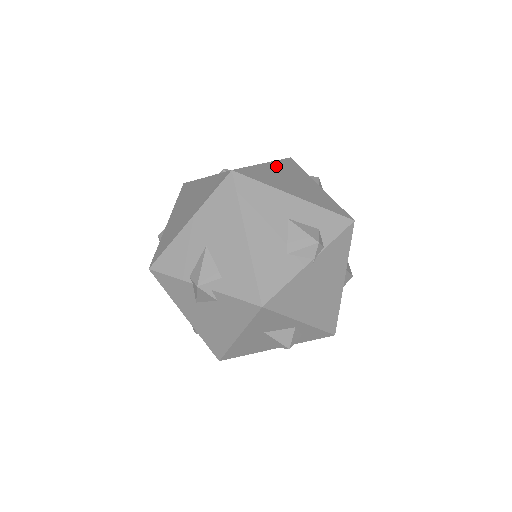
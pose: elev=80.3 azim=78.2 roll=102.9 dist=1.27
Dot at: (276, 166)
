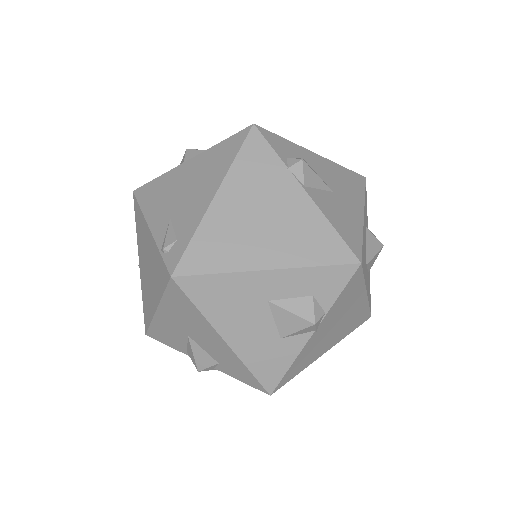
Dot at: (233, 188)
